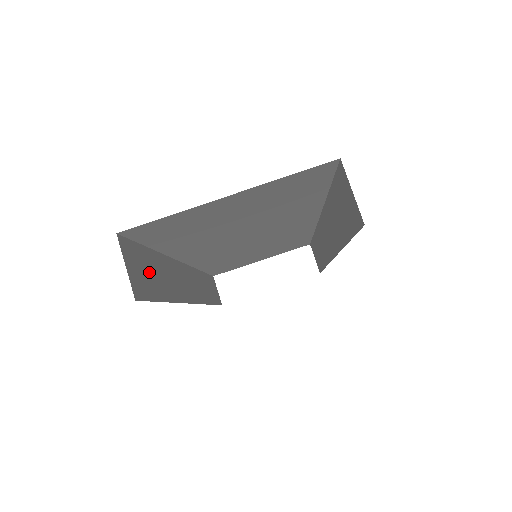
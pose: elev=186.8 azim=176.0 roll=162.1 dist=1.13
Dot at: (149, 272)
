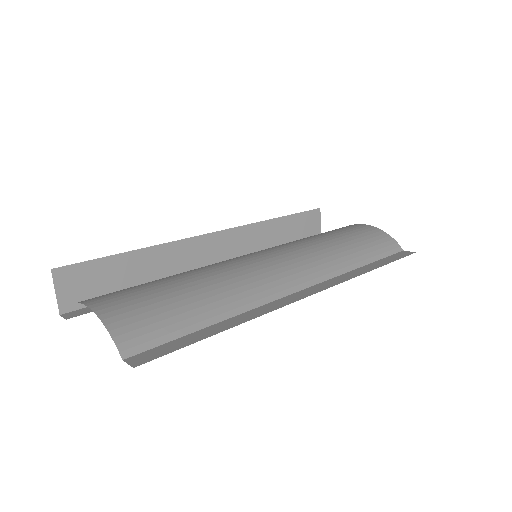
Dot at: (106, 278)
